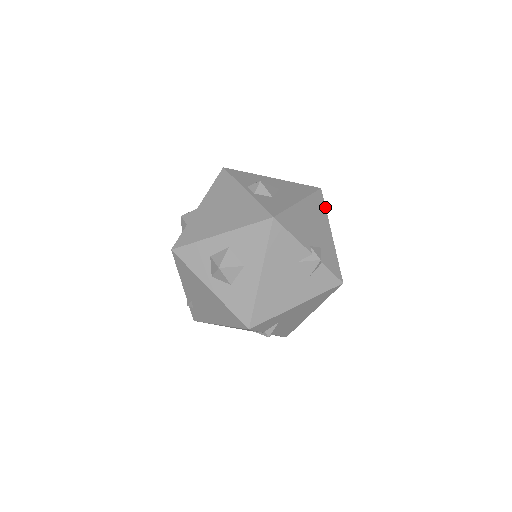
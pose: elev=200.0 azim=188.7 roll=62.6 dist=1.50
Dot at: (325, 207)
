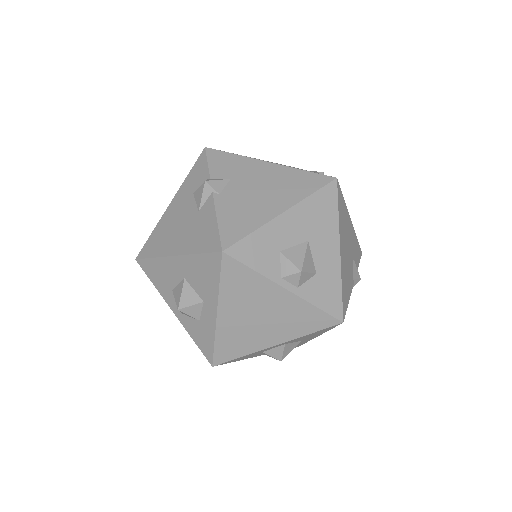
Dot at: (343, 198)
